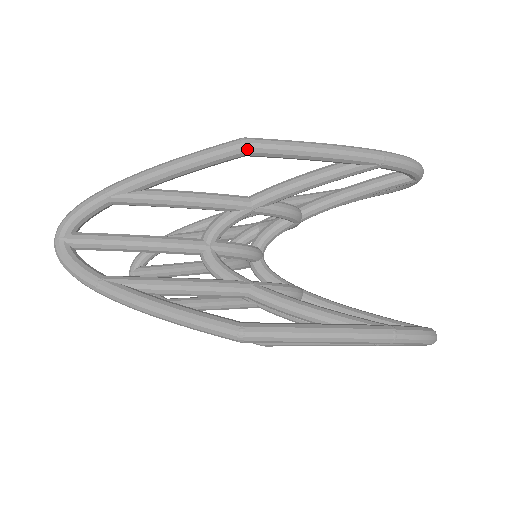
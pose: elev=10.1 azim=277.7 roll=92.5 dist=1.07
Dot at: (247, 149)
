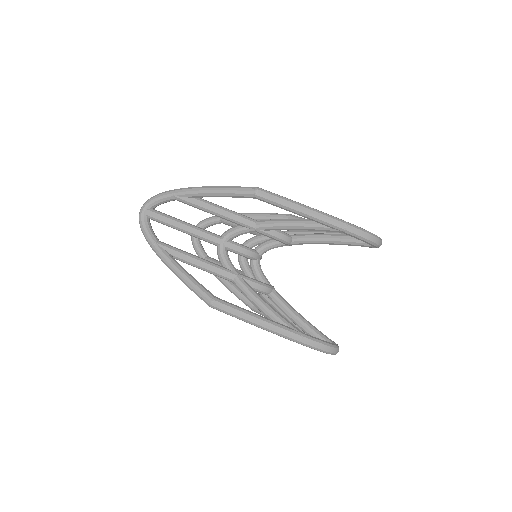
Dot at: (257, 196)
